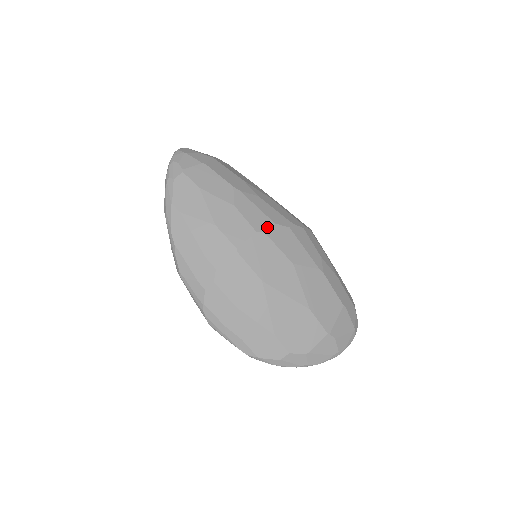
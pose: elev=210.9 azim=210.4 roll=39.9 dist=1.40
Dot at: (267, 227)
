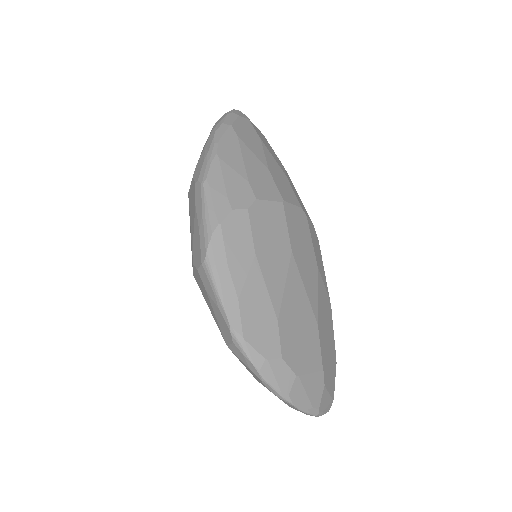
Dot at: (308, 216)
